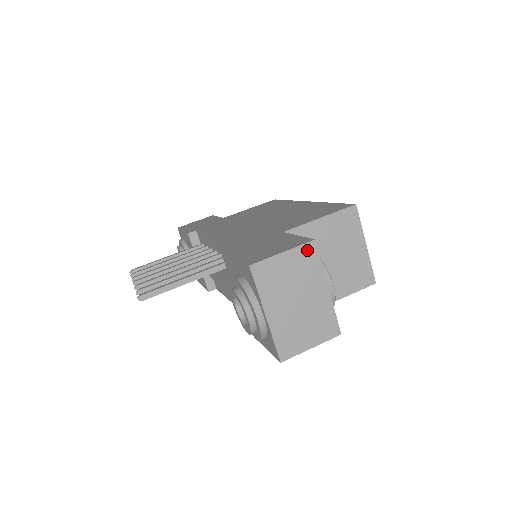
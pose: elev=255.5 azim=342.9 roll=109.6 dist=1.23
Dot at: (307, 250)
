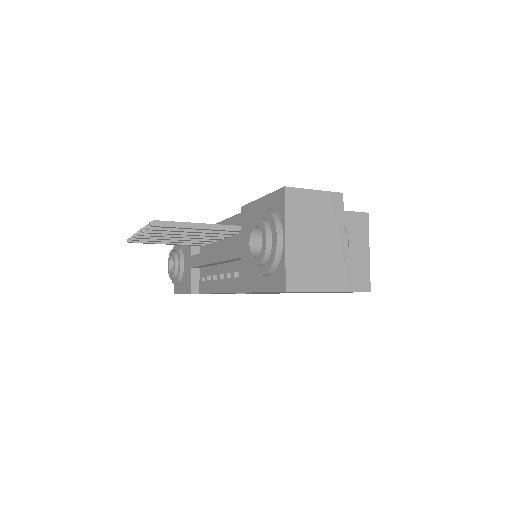
Dot at: (335, 198)
